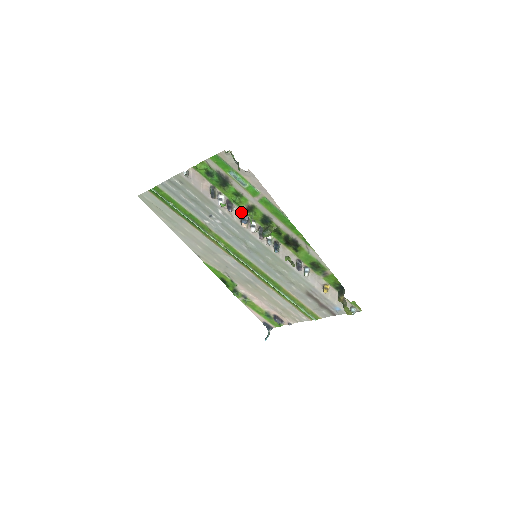
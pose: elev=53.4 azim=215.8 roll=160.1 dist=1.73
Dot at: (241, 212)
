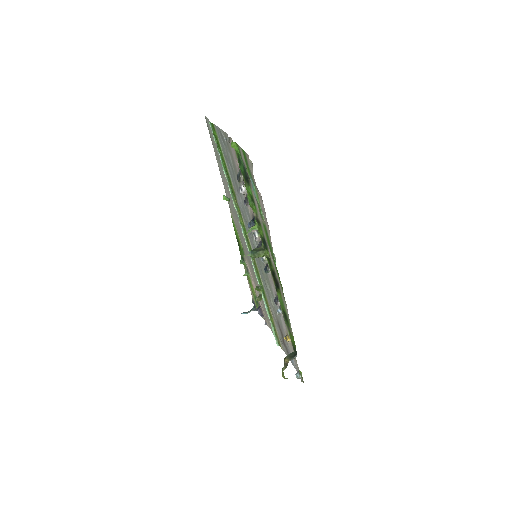
Dot at: occluded
